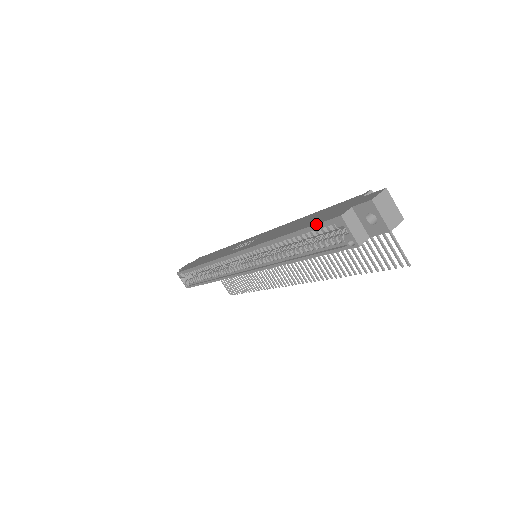
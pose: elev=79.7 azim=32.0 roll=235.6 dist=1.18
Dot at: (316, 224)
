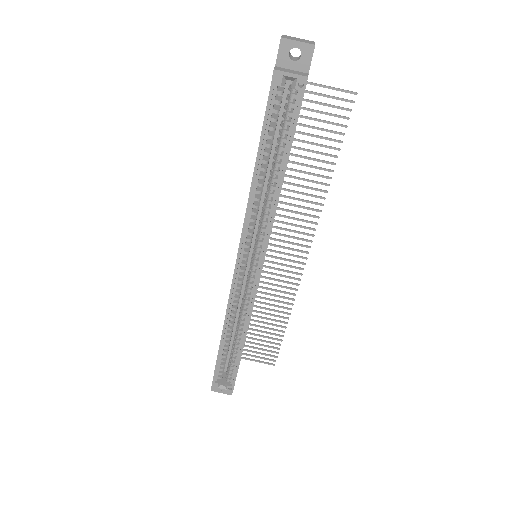
Dot at: (266, 109)
